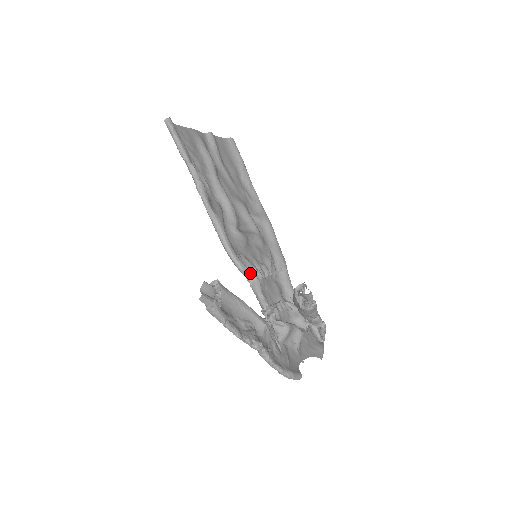
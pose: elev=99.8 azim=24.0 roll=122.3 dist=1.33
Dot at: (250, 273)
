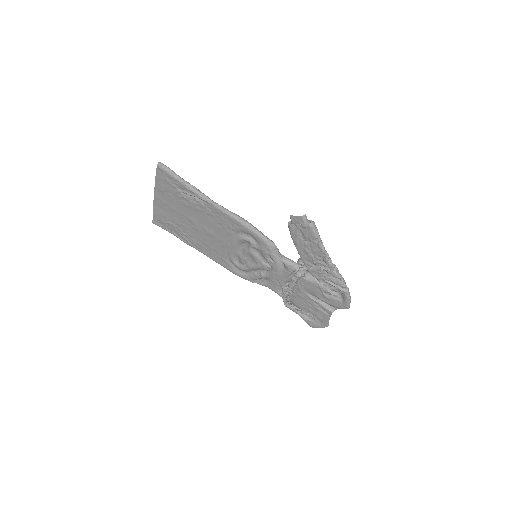
Dot at: (276, 248)
